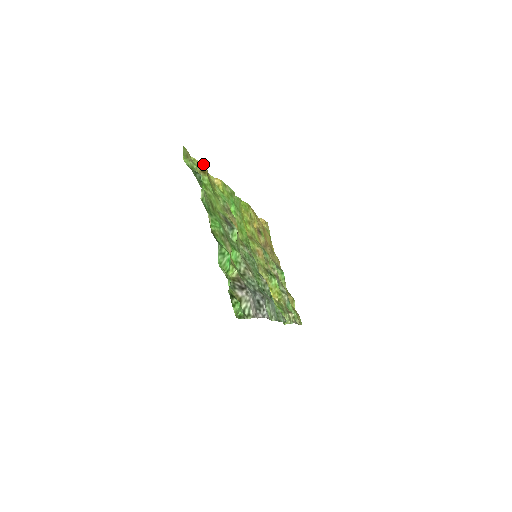
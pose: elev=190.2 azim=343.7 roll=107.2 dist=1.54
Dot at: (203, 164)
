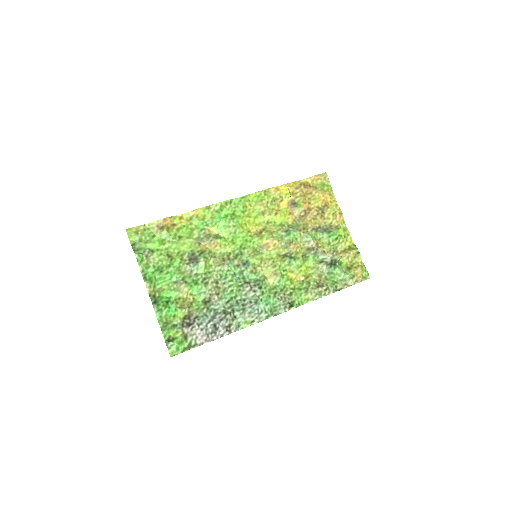
Dot at: (161, 220)
